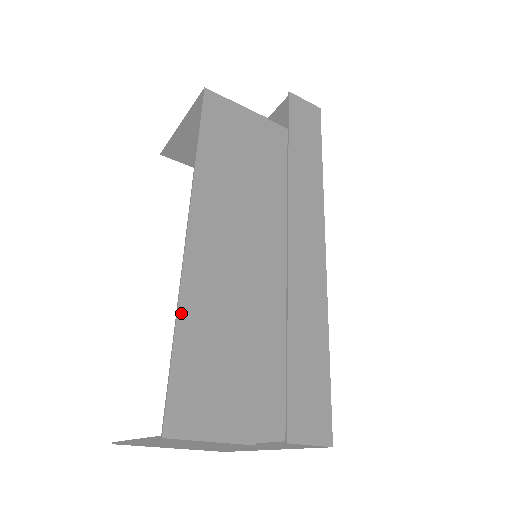
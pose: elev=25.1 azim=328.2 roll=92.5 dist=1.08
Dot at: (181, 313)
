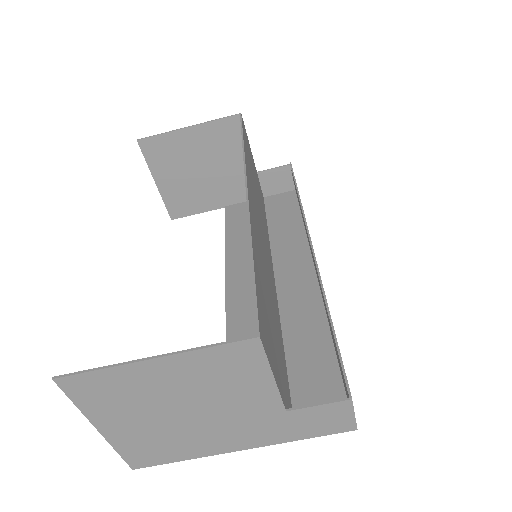
Dot at: (253, 242)
